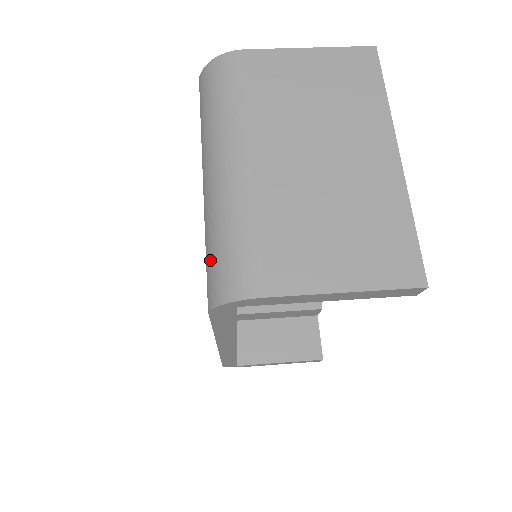
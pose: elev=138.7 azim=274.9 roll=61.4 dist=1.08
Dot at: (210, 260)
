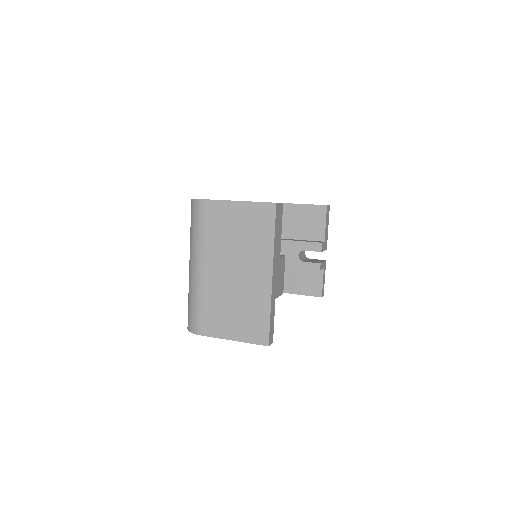
Dot at: (188, 307)
